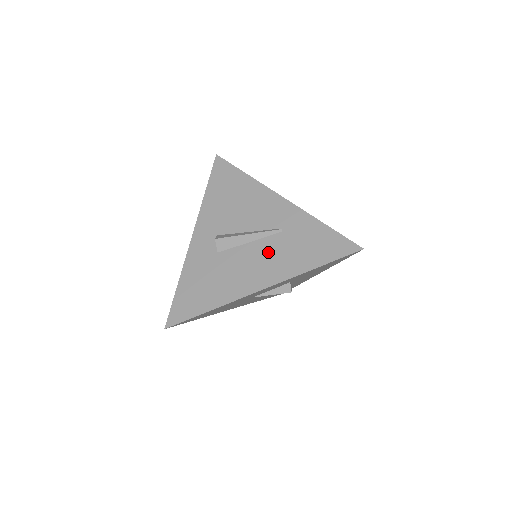
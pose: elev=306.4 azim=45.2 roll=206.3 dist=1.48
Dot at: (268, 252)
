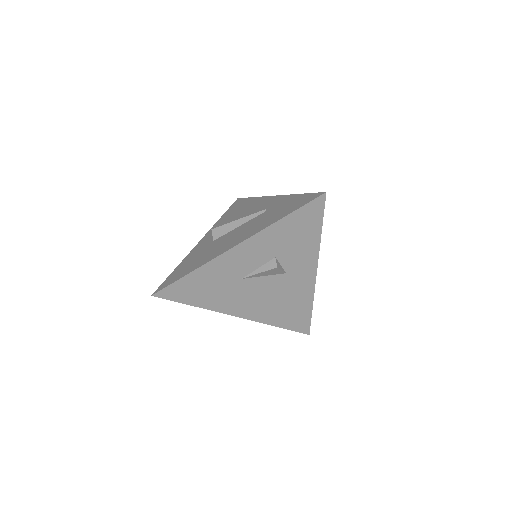
Dot at: (250, 225)
